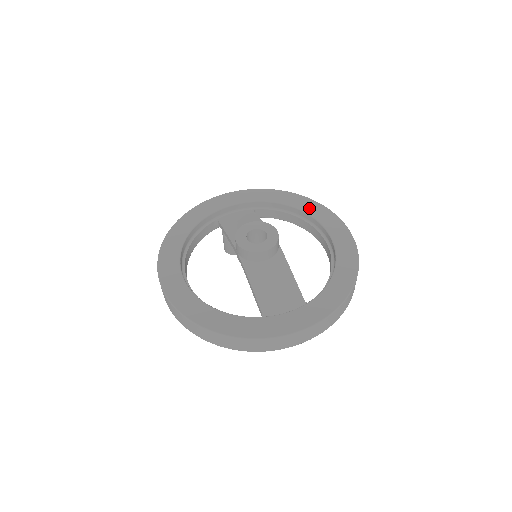
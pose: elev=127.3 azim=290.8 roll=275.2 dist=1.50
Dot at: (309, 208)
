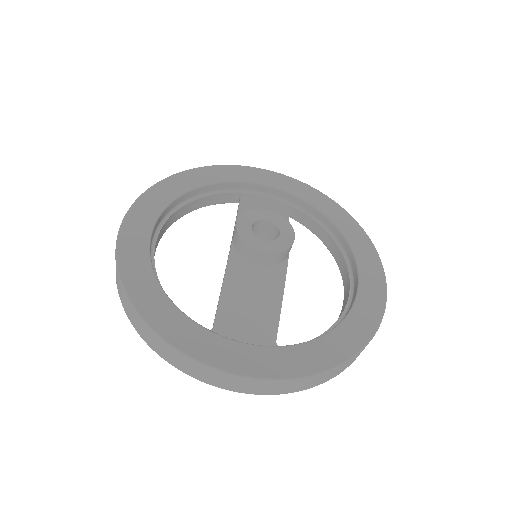
Dot at: (354, 238)
